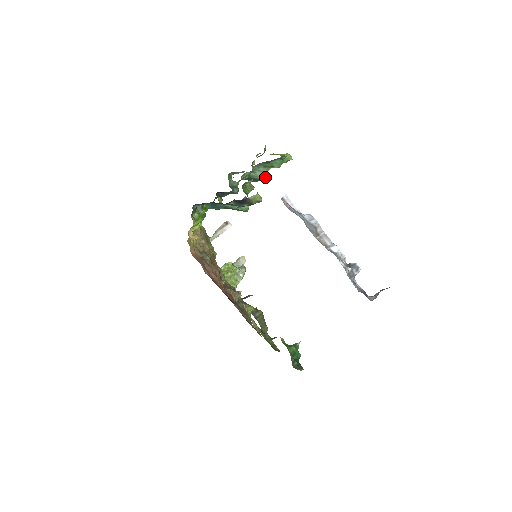
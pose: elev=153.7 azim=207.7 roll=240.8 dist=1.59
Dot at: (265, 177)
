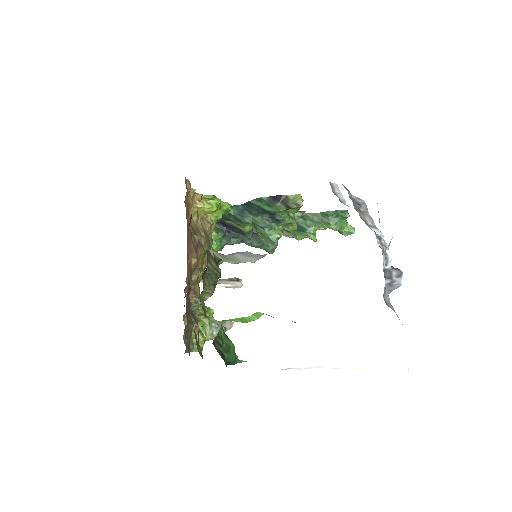
Dot at: (314, 233)
